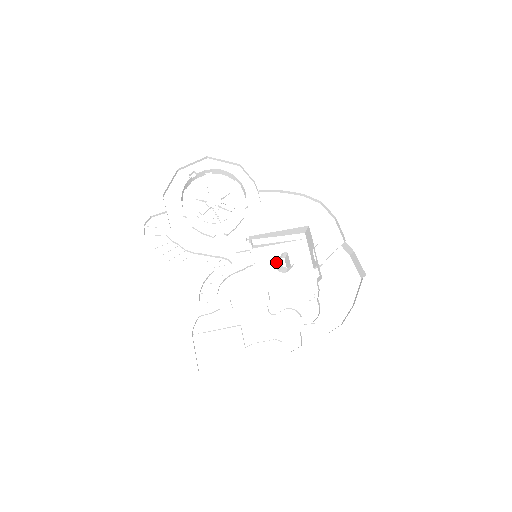
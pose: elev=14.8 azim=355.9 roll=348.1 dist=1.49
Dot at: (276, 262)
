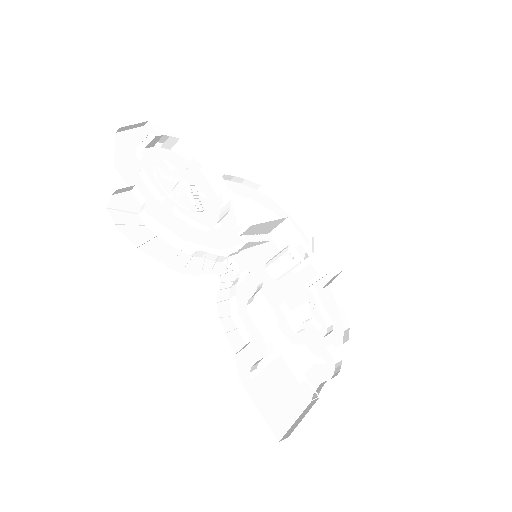
Dot at: (267, 266)
